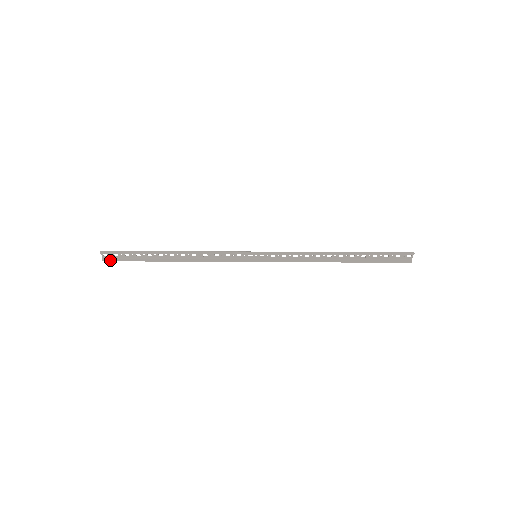
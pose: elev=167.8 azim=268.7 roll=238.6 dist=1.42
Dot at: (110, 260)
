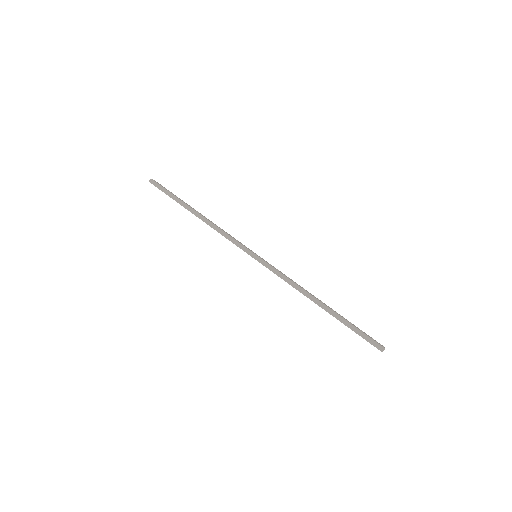
Dot at: occluded
